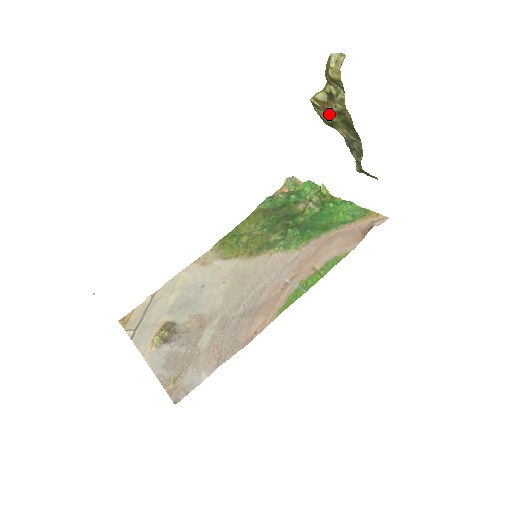
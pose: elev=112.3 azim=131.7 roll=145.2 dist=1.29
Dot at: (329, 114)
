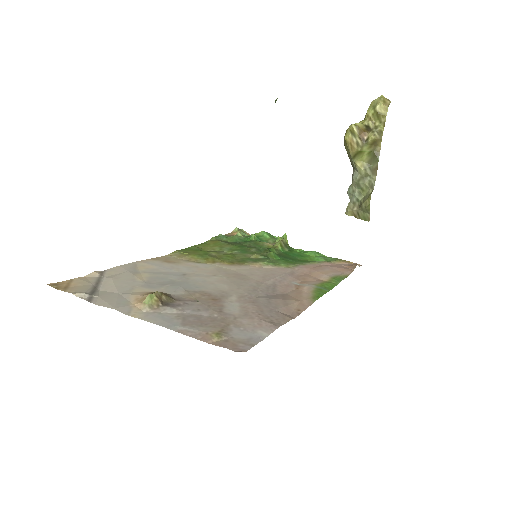
Dot at: (363, 142)
